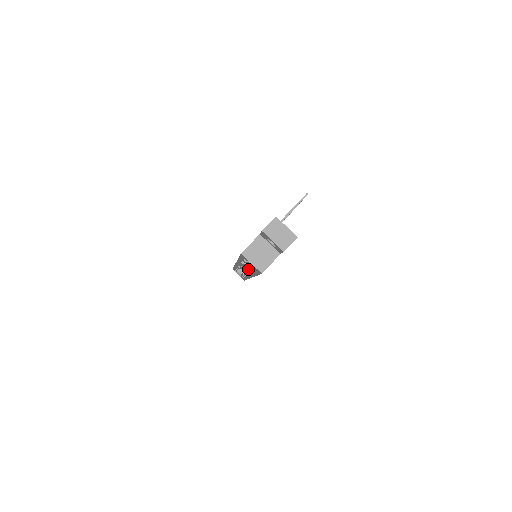
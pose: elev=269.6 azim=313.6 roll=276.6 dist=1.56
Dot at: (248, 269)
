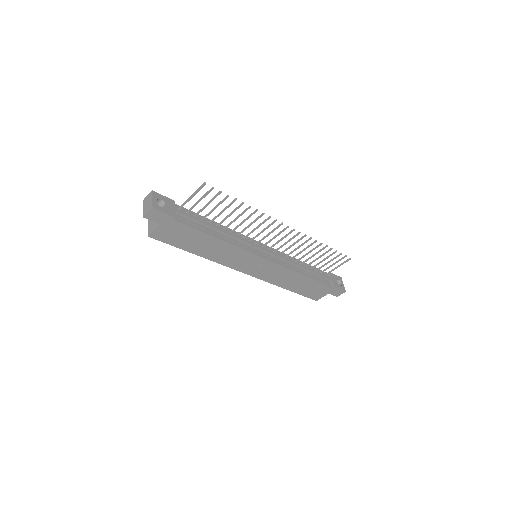
Dot at: occluded
